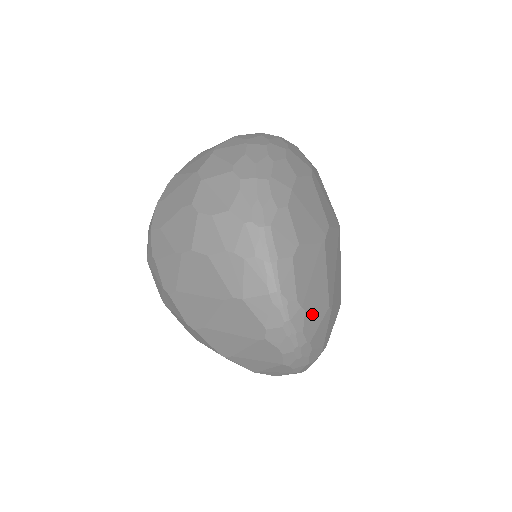
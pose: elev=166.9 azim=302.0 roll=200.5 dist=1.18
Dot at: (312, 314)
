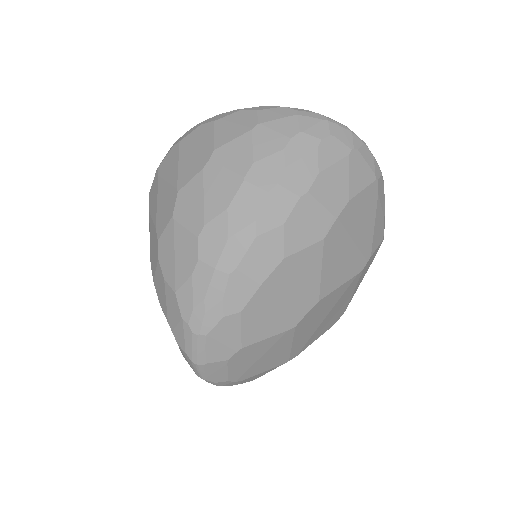
Dot at: (255, 375)
